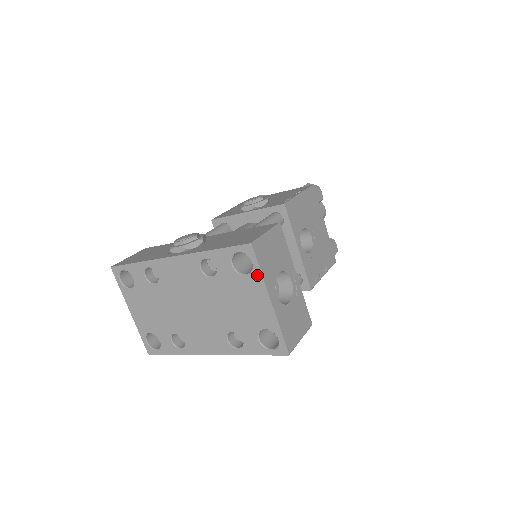
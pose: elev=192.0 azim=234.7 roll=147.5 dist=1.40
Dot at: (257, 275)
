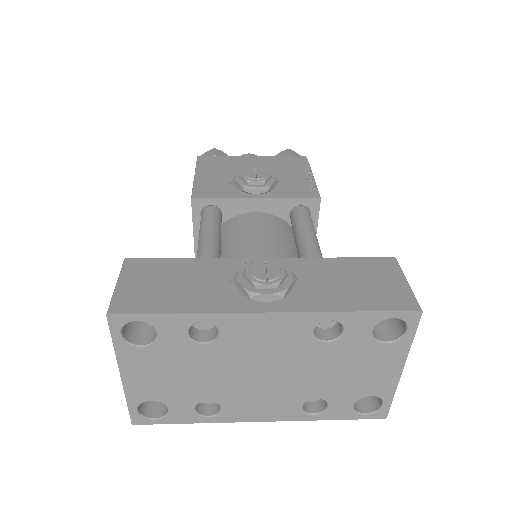
Dot at: (404, 344)
